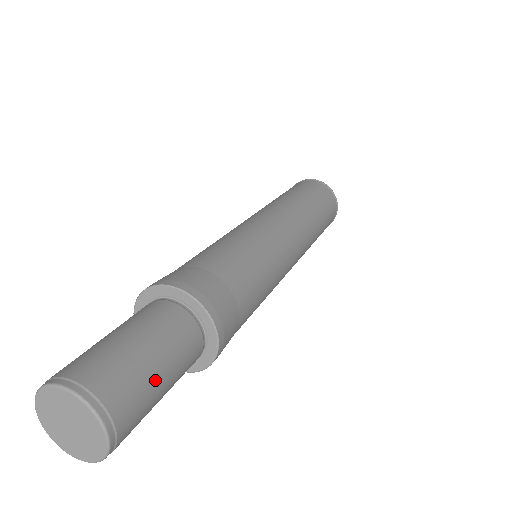
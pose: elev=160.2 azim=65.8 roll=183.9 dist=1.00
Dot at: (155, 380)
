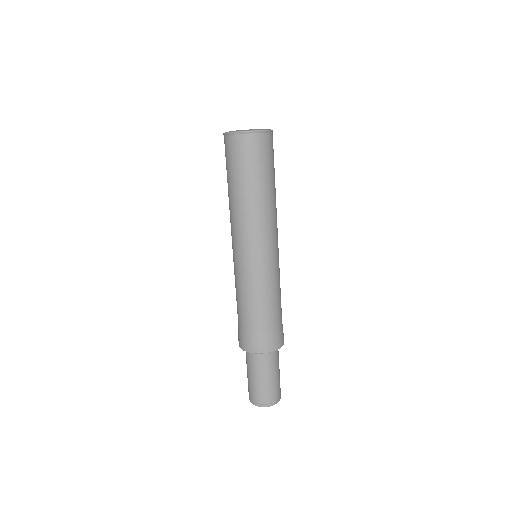
Dot at: (279, 376)
